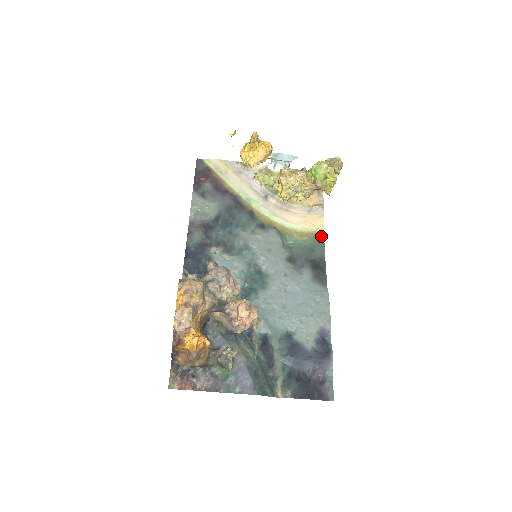
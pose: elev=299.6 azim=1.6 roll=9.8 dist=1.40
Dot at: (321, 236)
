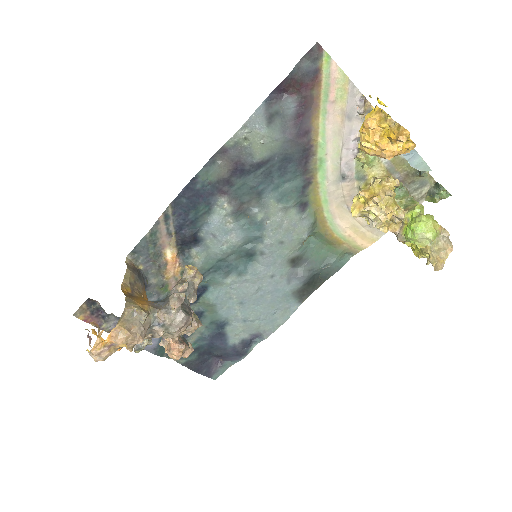
Dot at: (352, 253)
